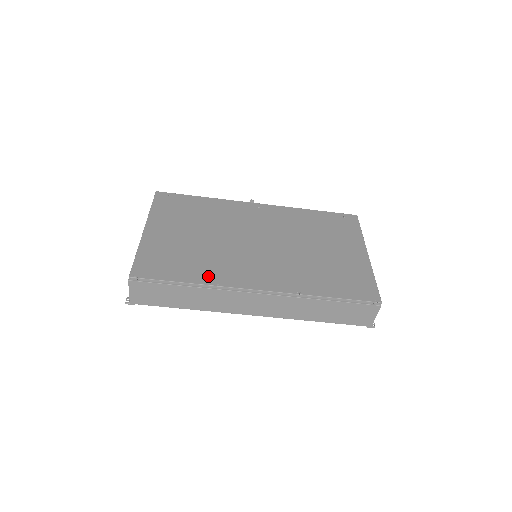
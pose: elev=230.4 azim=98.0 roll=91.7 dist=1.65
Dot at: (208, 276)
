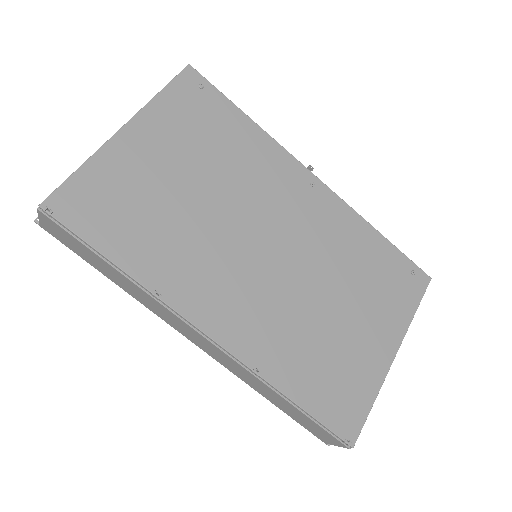
Dot at: (154, 270)
